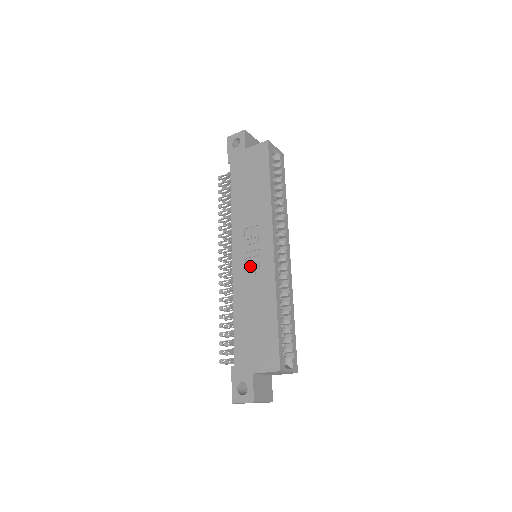
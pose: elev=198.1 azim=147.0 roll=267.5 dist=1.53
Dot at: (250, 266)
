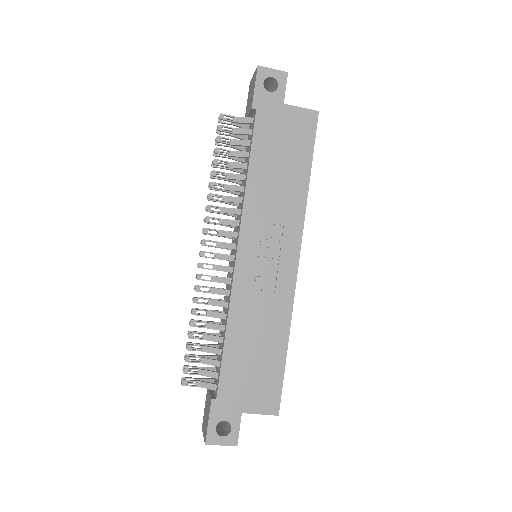
Dot at: (262, 277)
